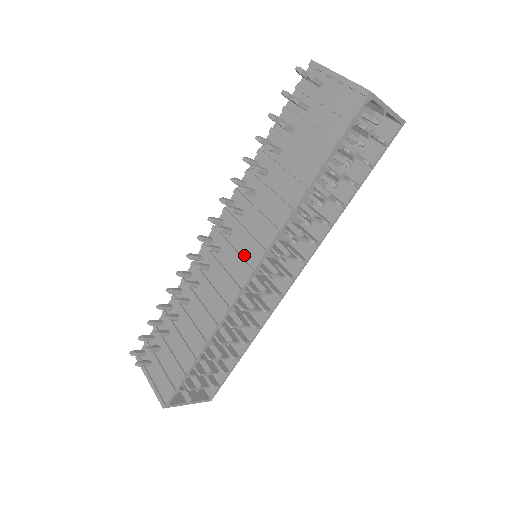
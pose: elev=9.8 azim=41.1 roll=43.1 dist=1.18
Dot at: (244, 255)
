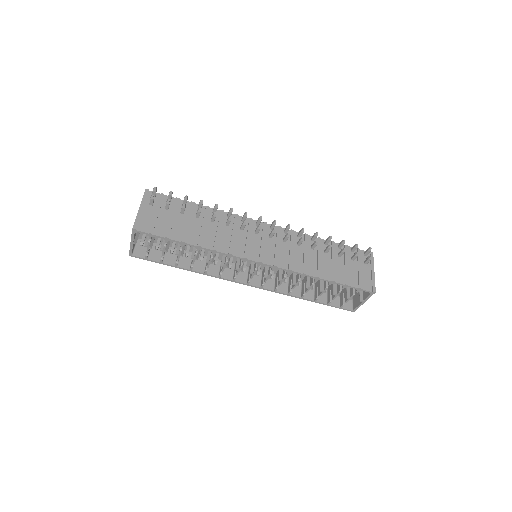
Dot at: (265, 252)
